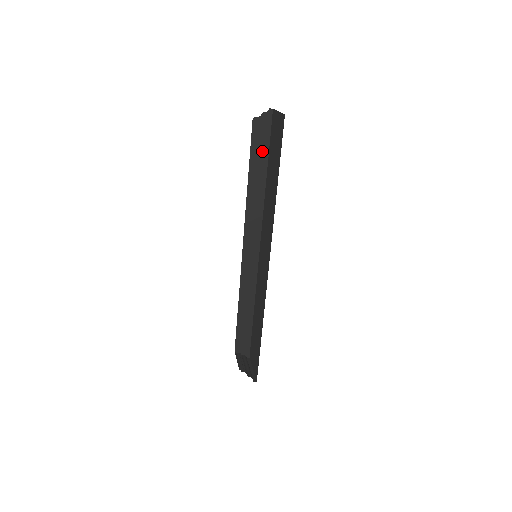
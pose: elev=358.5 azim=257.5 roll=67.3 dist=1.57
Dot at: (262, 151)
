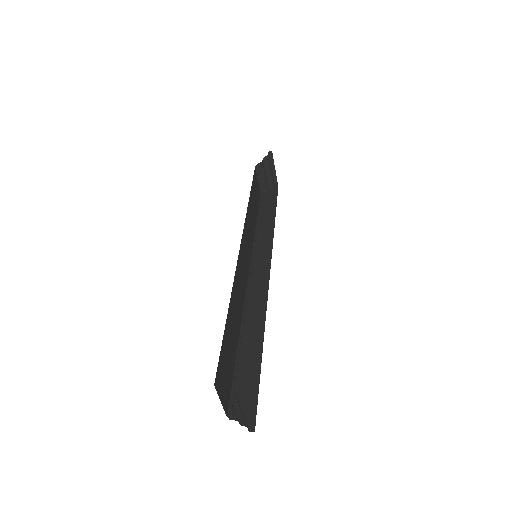
Dot at: (270, 208)
